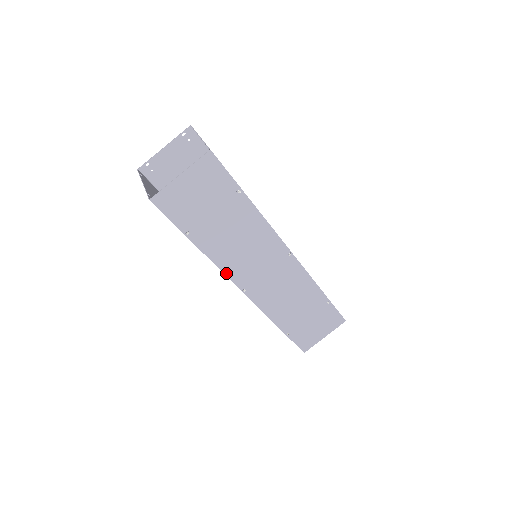
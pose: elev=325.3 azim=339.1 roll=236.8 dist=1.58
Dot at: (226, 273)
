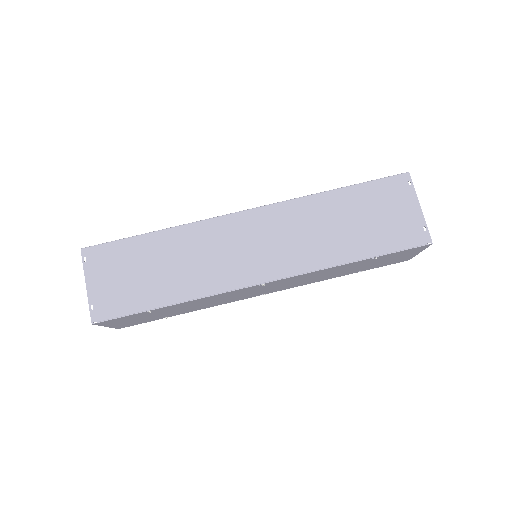
Dot at: occluded
